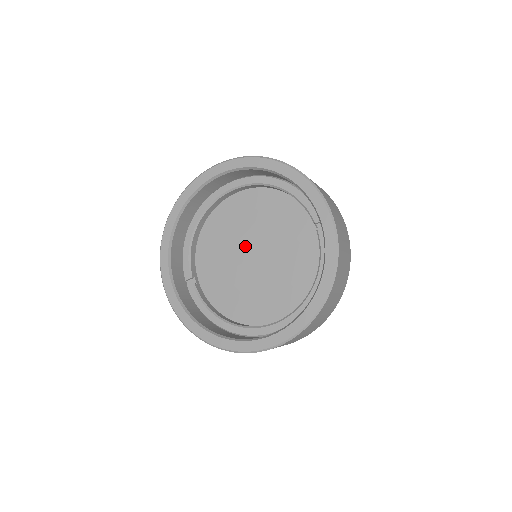
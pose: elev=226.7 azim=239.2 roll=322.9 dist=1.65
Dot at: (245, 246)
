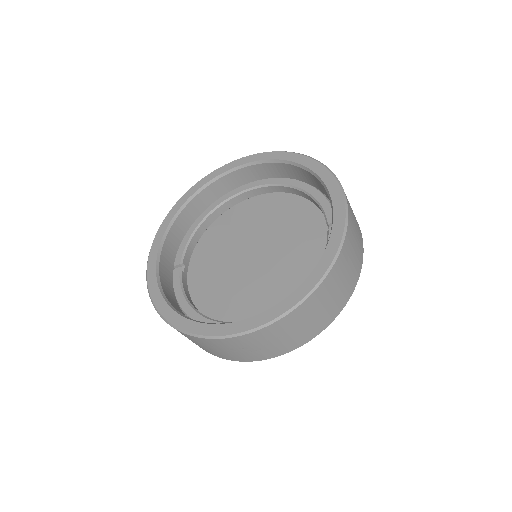
Dot at: (248, 244)
